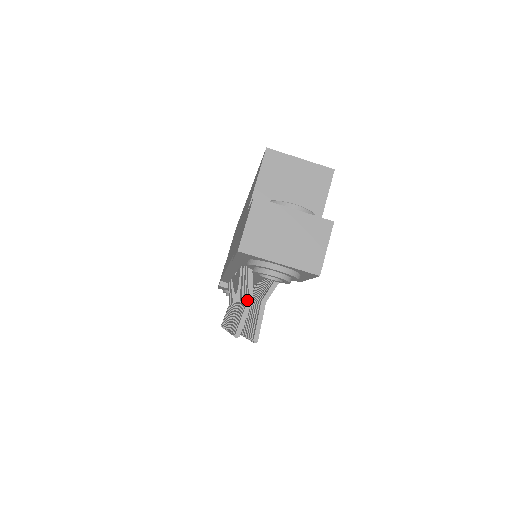
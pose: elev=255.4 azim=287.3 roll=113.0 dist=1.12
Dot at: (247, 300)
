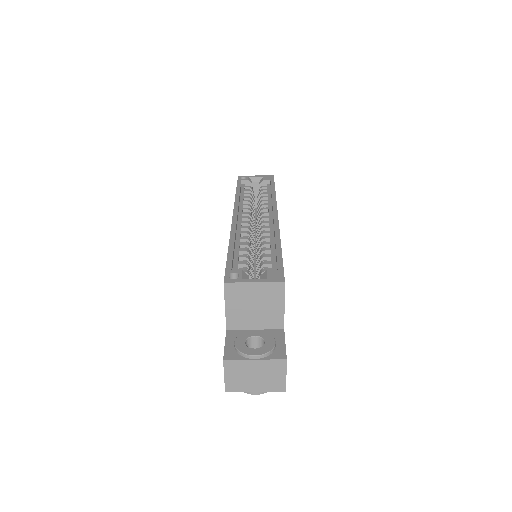
Dot at: occluded
